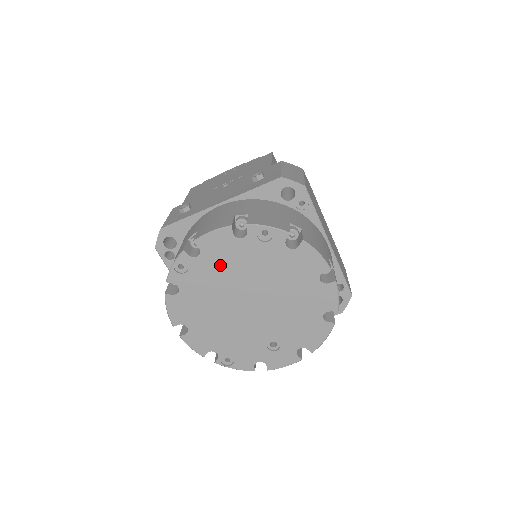
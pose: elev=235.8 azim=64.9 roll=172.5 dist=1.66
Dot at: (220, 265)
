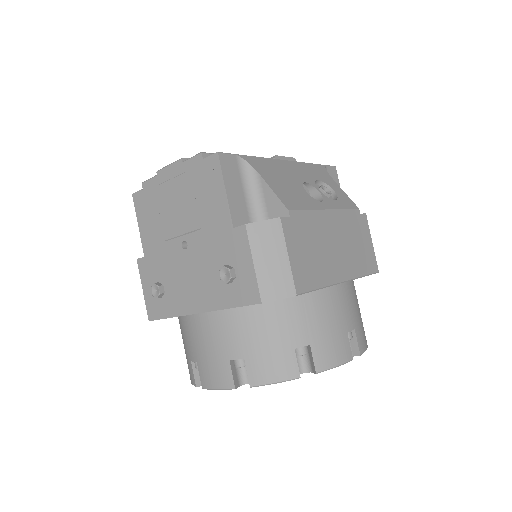
Dot at: occluded
